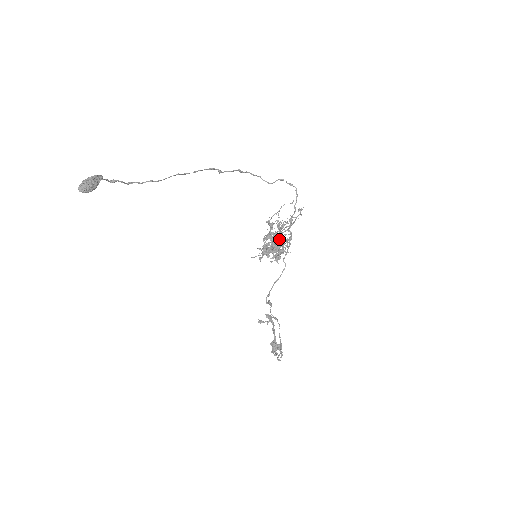
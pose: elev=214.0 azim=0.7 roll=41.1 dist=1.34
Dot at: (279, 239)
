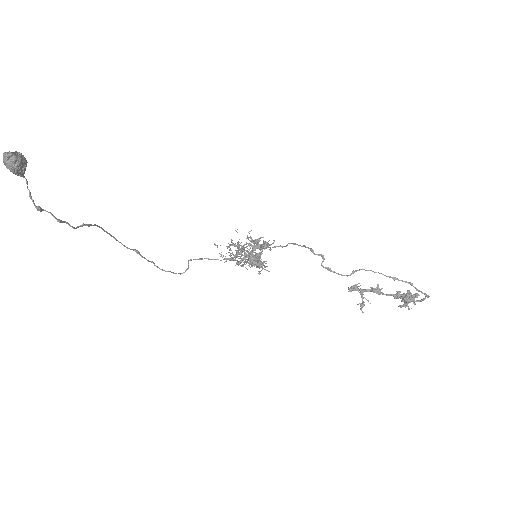
Dot at: occluded
